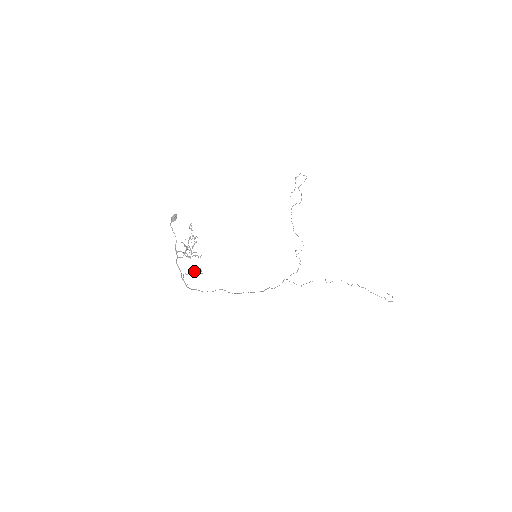
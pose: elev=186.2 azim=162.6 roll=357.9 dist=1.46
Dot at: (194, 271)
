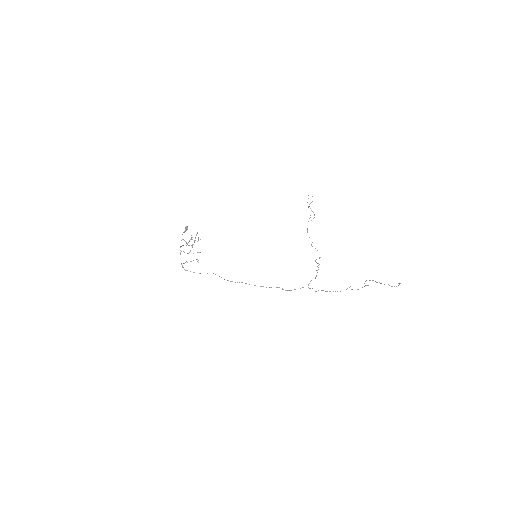
Dot at: (193, 260)
